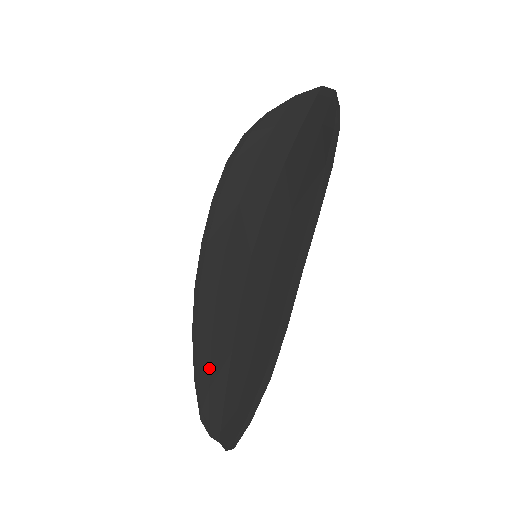
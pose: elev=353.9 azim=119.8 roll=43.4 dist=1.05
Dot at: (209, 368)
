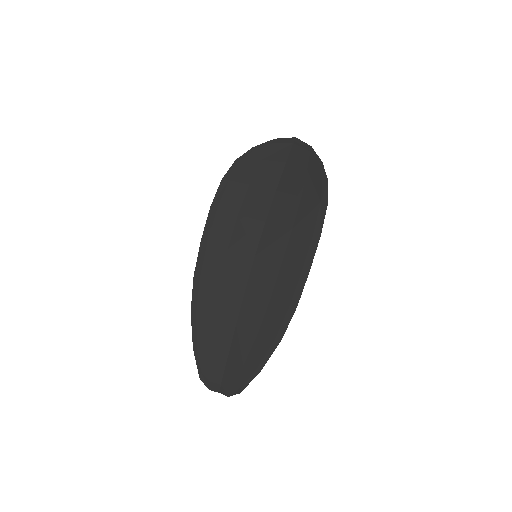
Dot at: (210, 339)
